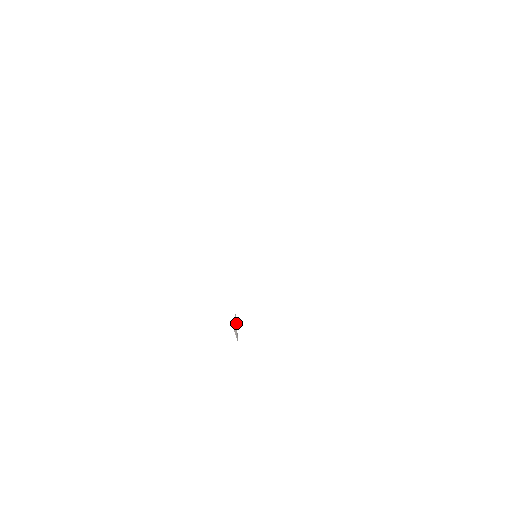
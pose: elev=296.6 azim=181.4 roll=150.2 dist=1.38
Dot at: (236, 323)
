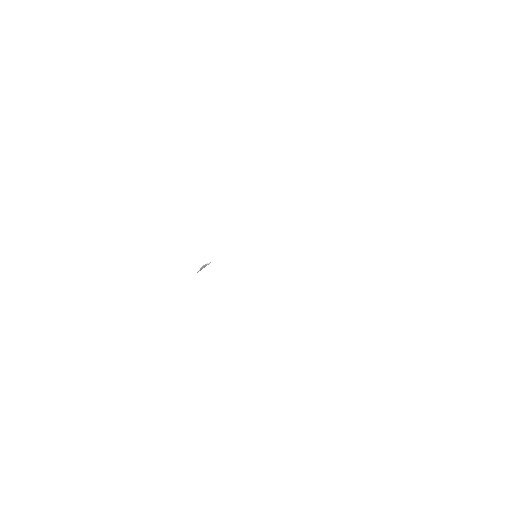
Dot at: occluded
